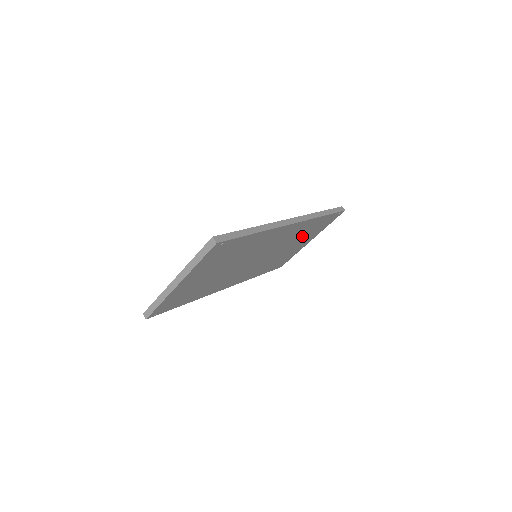
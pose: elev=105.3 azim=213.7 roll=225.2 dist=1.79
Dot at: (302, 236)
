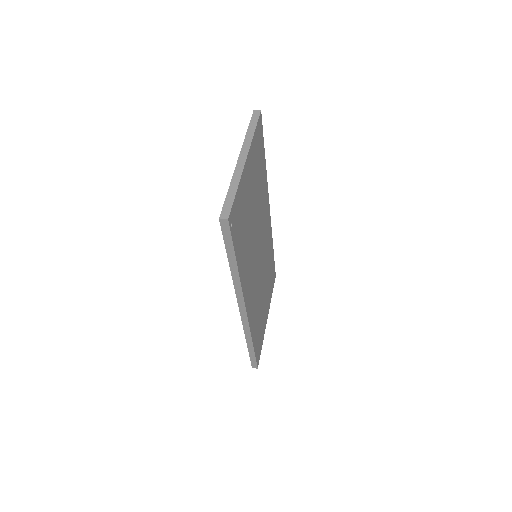
Dot at: (267, 278)
